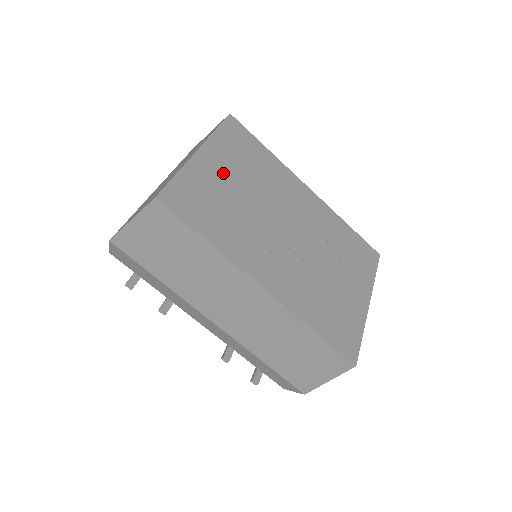
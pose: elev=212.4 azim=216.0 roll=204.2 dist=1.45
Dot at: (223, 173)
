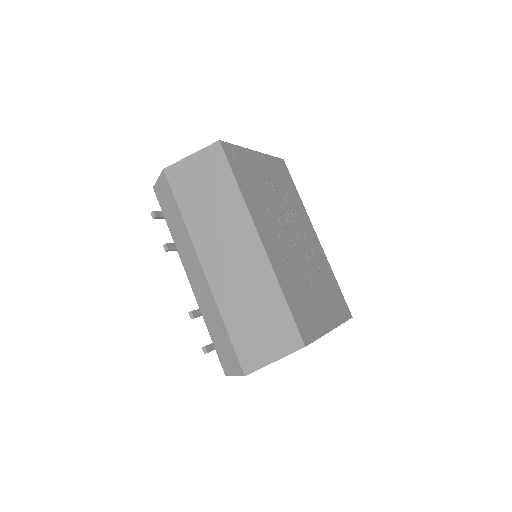
Dot at: (265, 174)
